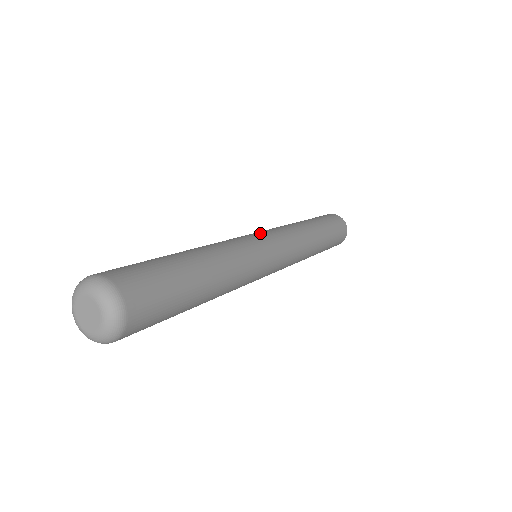
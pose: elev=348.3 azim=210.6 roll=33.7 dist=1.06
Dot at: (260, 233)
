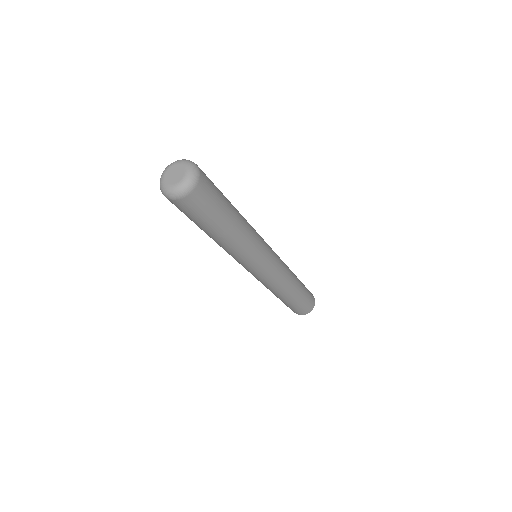
Dot at: occluded
